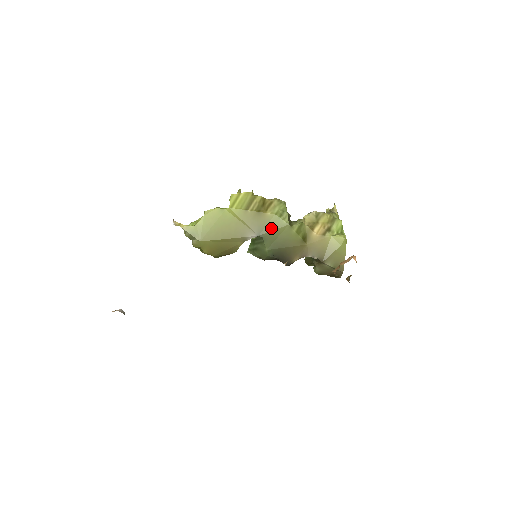
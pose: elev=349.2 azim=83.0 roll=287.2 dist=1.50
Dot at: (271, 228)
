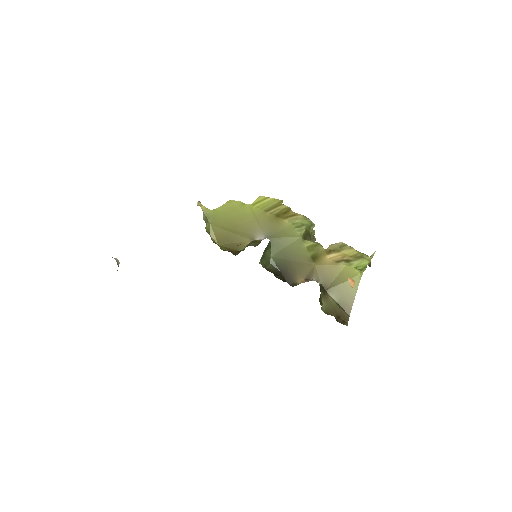
Dot at: (282, 235)
